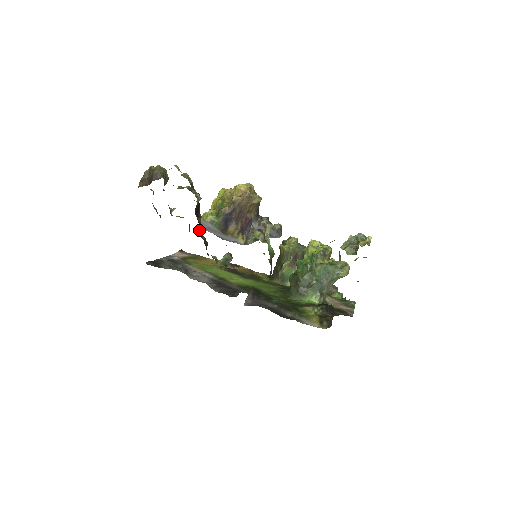
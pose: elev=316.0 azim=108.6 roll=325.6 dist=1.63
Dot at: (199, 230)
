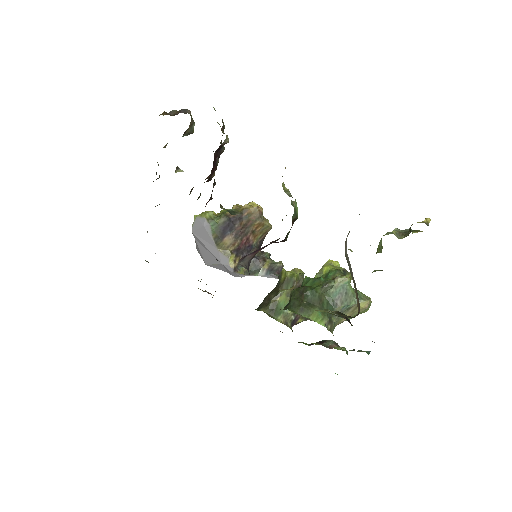
Dot at: (212, 170)
